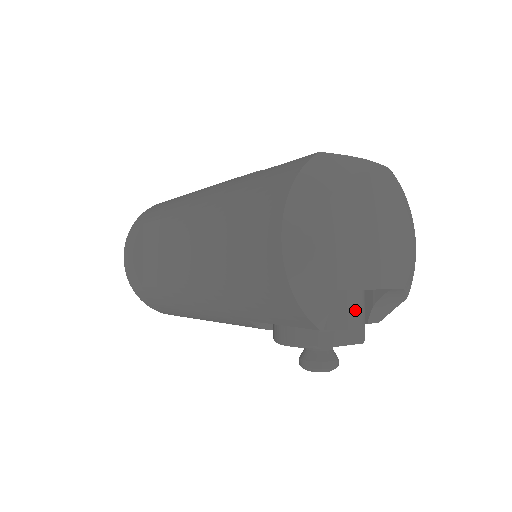
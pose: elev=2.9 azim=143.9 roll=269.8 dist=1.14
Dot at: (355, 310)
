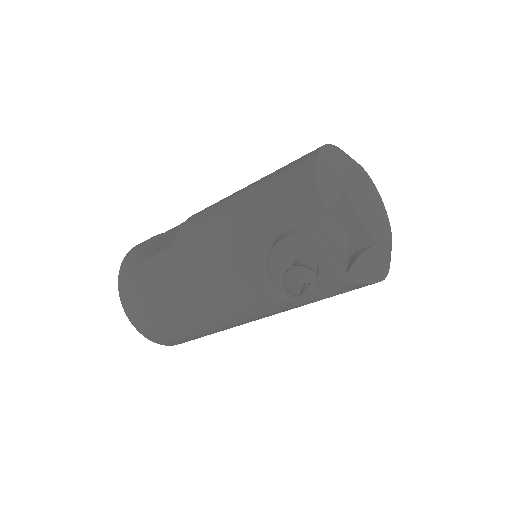
Dot at: (345, 243)
